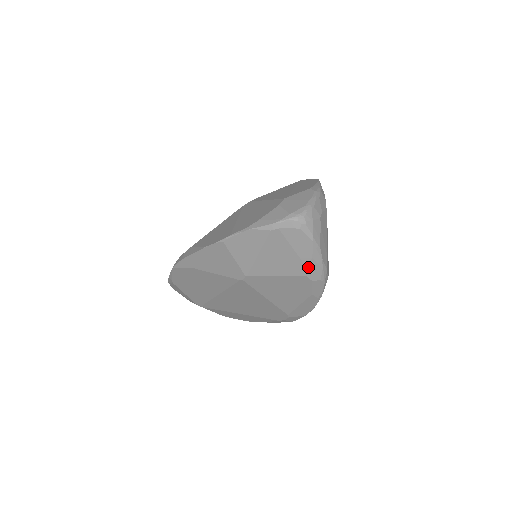
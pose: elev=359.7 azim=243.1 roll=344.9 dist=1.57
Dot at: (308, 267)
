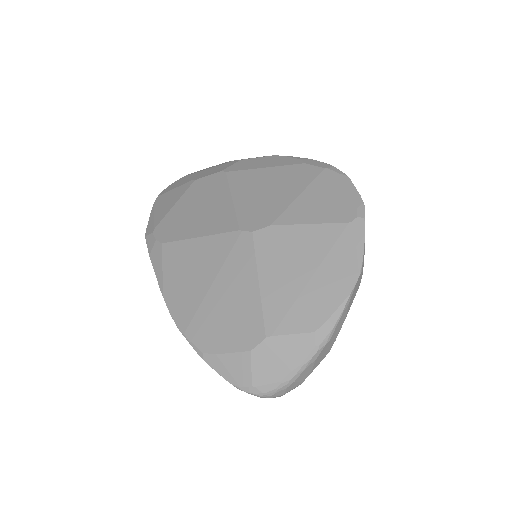
Dot at: occluded
